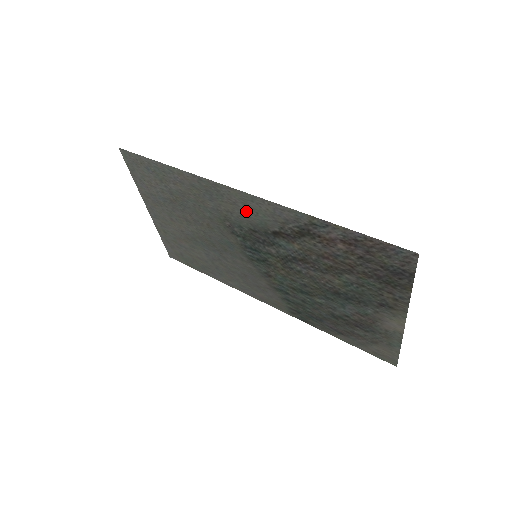
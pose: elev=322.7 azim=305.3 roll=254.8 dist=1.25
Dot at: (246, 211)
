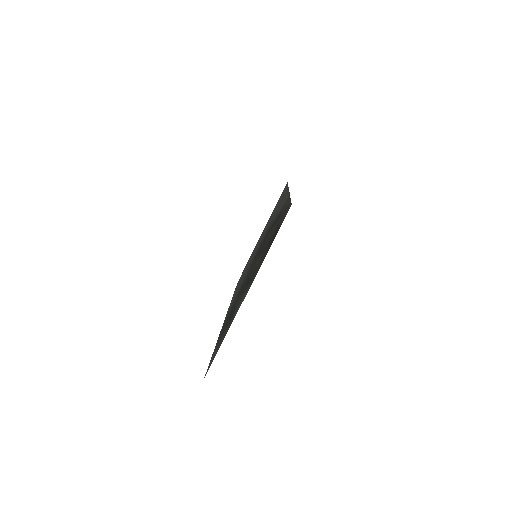
Dot at: occluded
